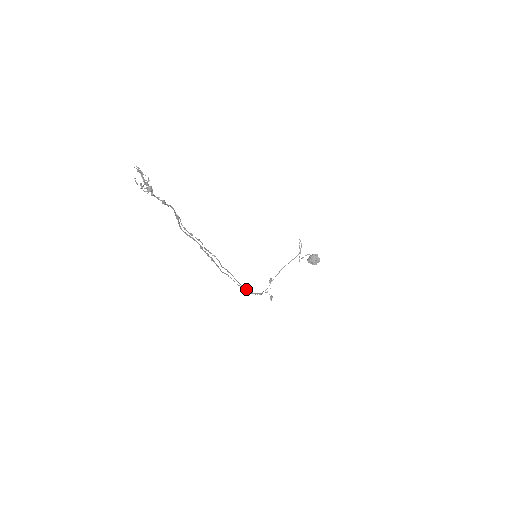
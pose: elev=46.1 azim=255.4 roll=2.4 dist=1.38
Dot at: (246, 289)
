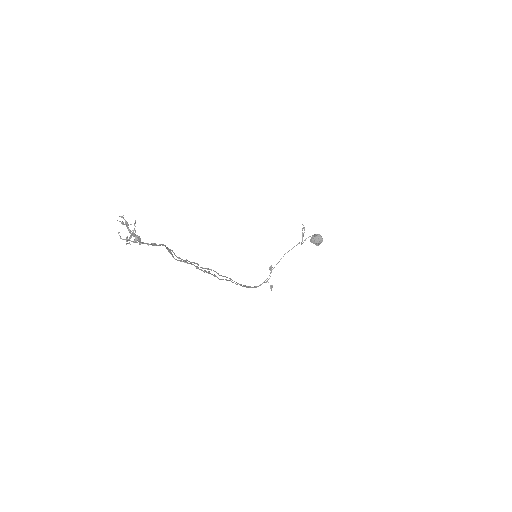
Dot at: (245, 286)
